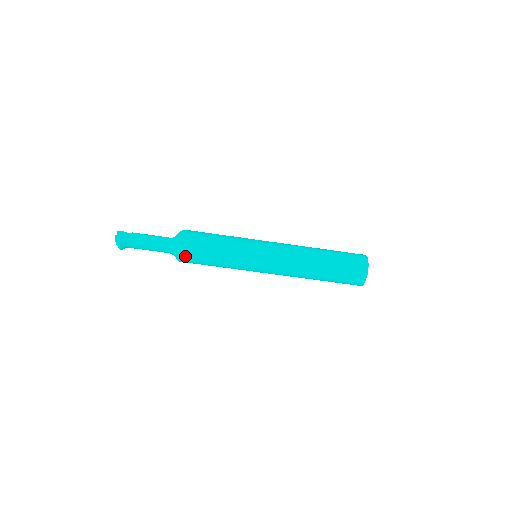
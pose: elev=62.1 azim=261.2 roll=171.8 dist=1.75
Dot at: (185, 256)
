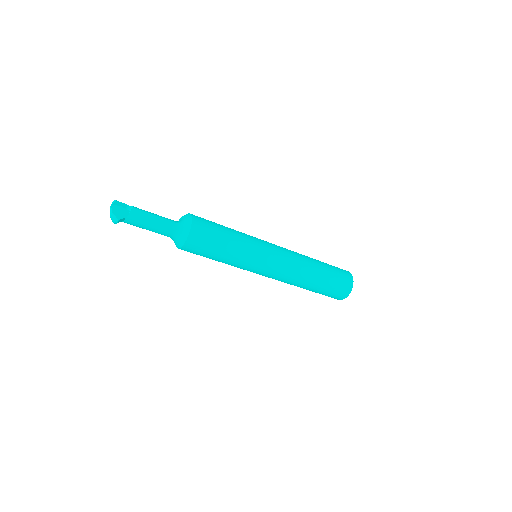
Dot at: (190, 247)
